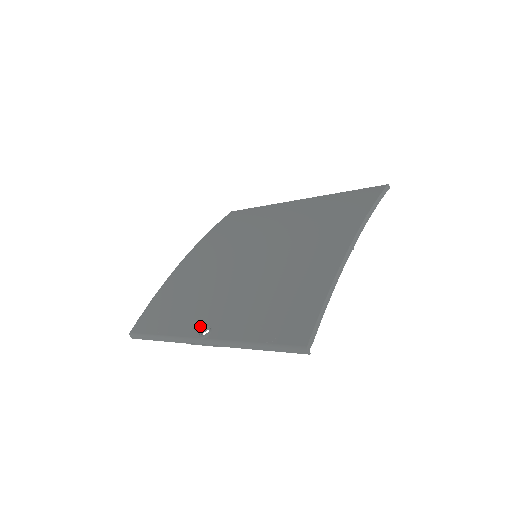
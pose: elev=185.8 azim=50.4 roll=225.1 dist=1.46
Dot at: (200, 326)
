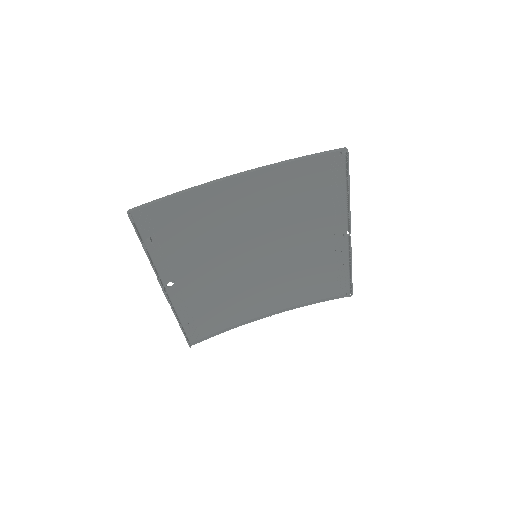
Dot at: (178, 288)
